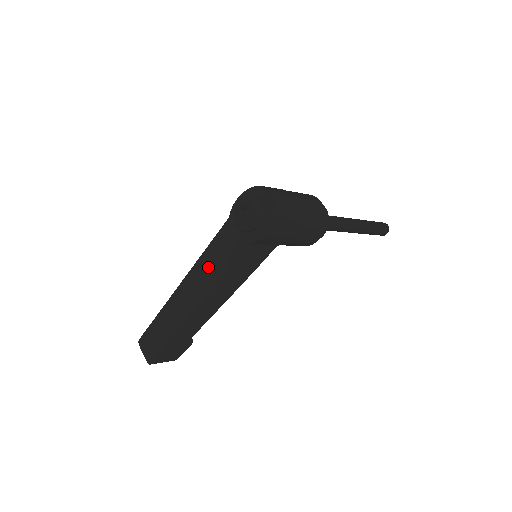
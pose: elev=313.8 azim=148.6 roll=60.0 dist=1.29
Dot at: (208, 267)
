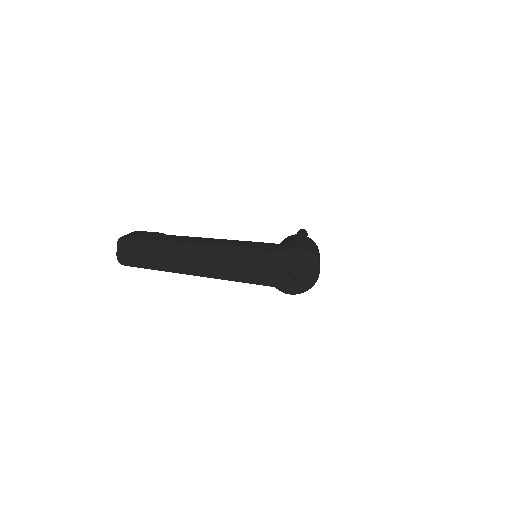
Dot at: (234, 262)
